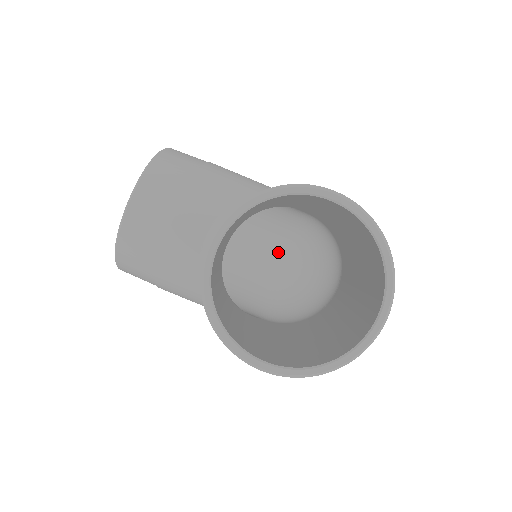
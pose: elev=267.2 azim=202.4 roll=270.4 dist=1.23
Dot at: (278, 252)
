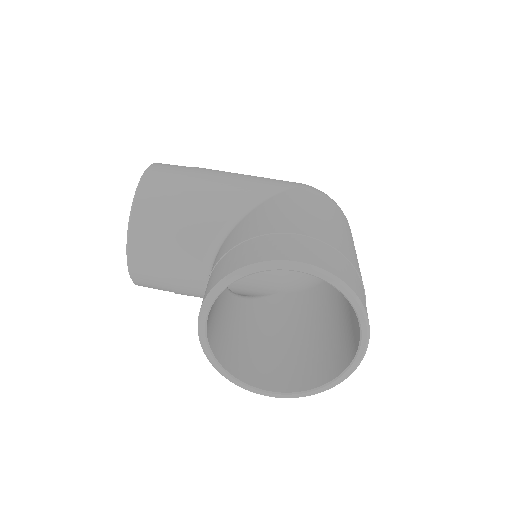
Dot at: occluded
